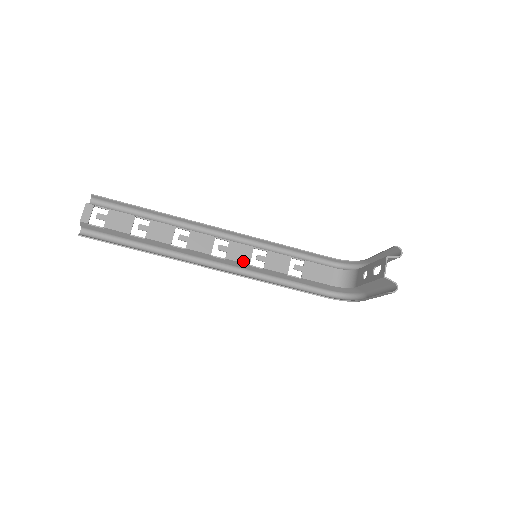
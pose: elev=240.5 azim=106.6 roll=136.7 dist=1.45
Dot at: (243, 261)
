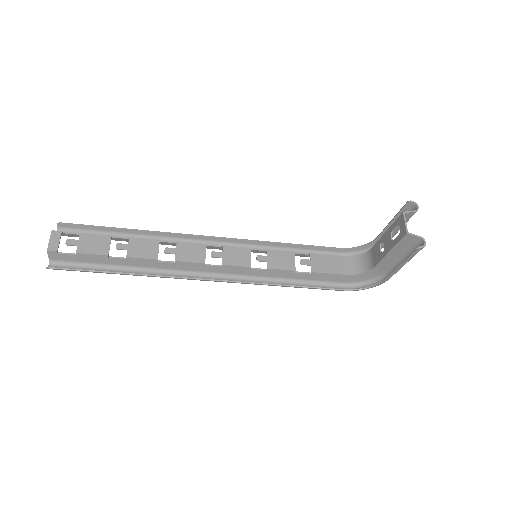
Dot at: (243, 264)
